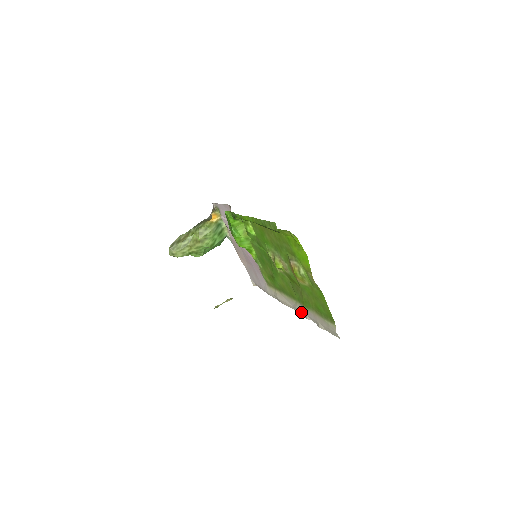
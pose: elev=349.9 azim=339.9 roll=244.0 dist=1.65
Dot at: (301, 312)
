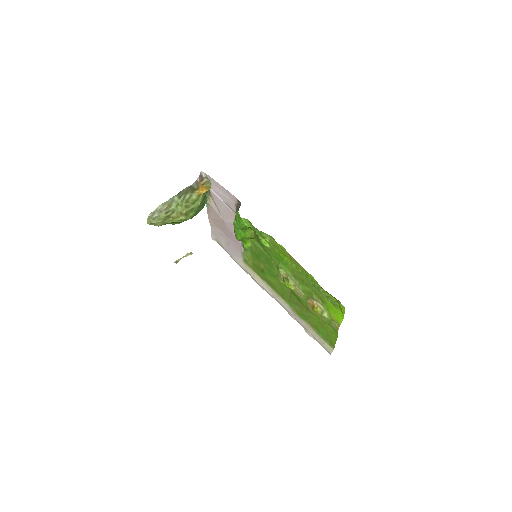
Dot at: (287, 310)
